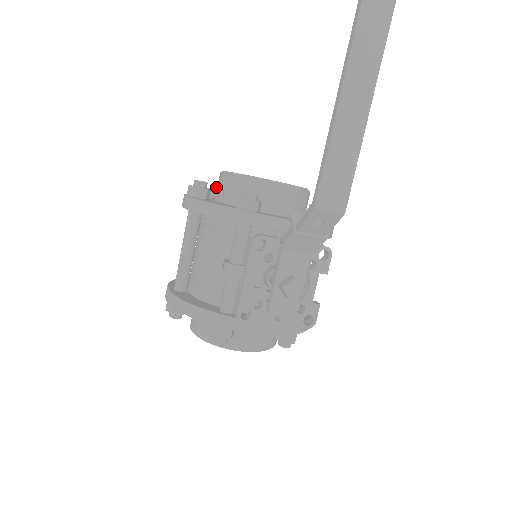
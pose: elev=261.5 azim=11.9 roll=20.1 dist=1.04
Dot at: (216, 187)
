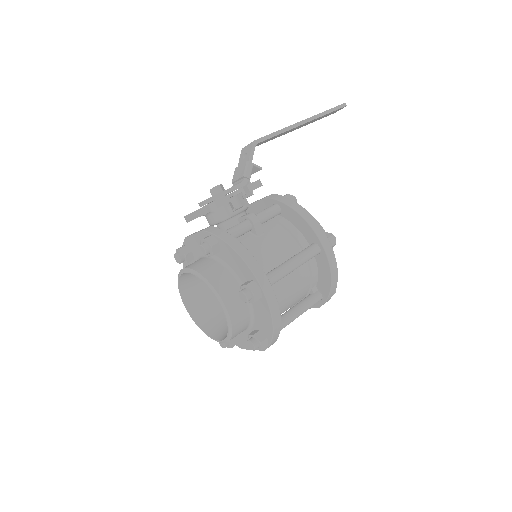
Dot at: occluded
